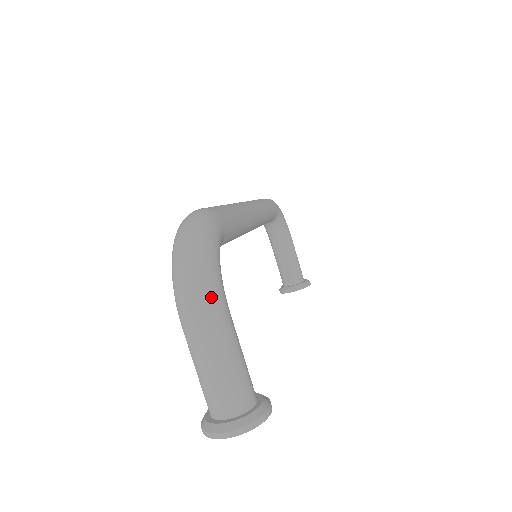
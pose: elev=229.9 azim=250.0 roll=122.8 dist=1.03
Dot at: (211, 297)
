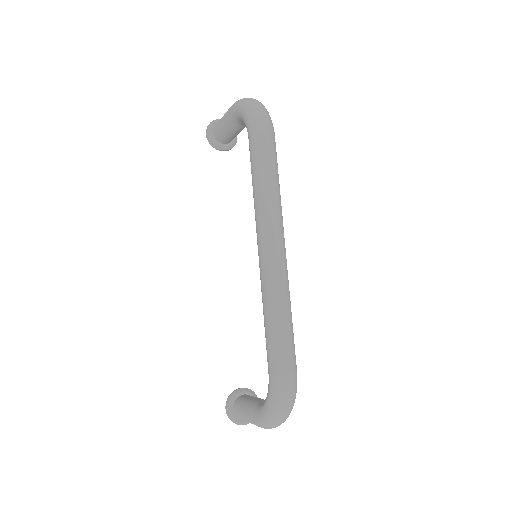
Dot at: occluded
